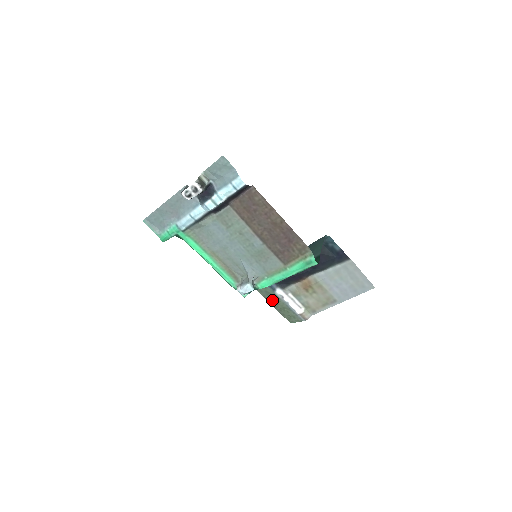
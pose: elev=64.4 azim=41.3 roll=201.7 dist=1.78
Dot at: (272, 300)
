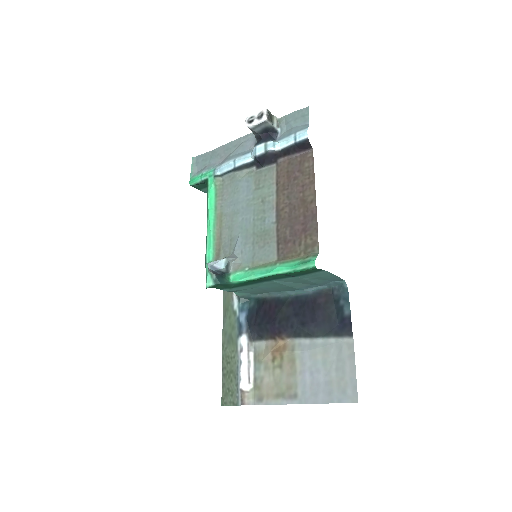
Dot at: (227, 353)
